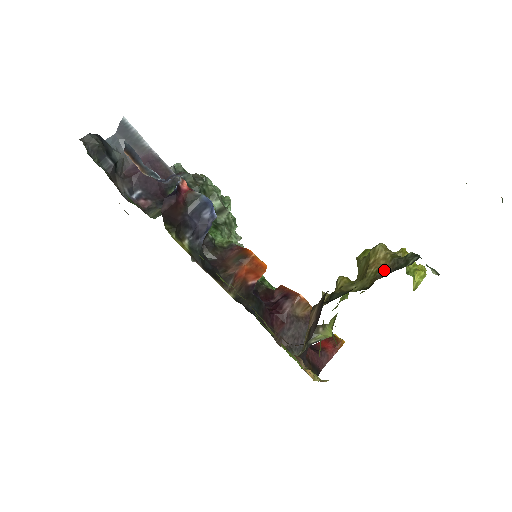
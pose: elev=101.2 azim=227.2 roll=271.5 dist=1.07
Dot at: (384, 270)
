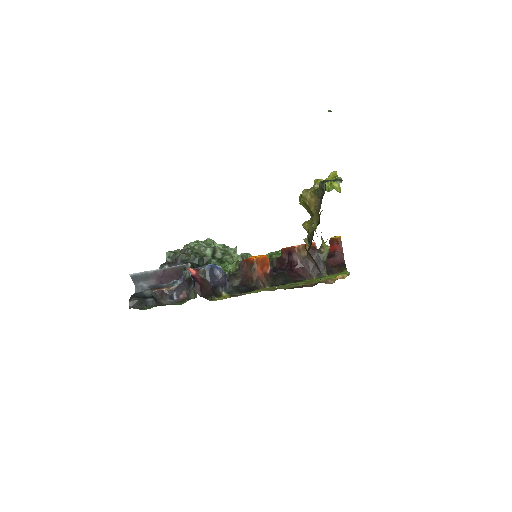
Dot at: (317, 203)
